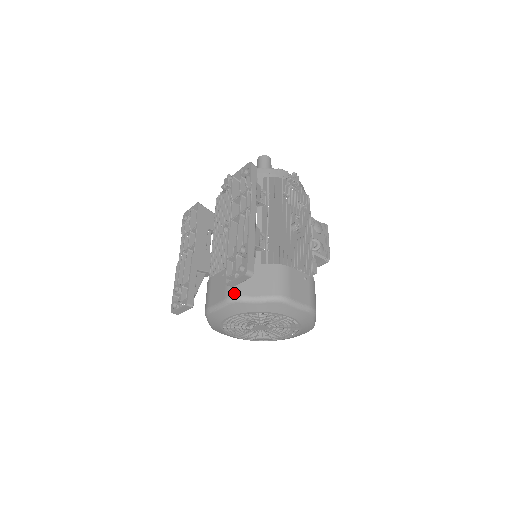
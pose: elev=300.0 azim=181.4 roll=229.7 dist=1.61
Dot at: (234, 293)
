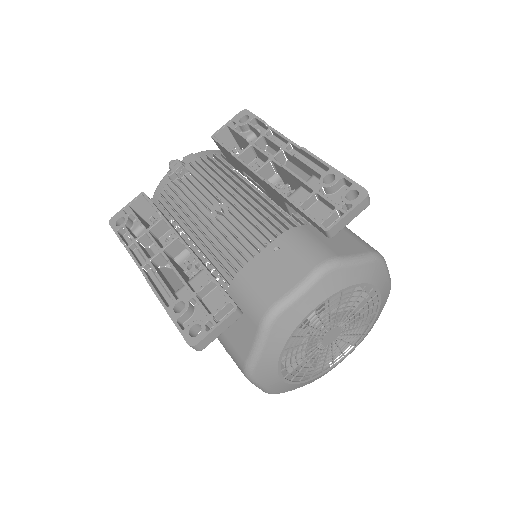
Dot at: (325, 256)
